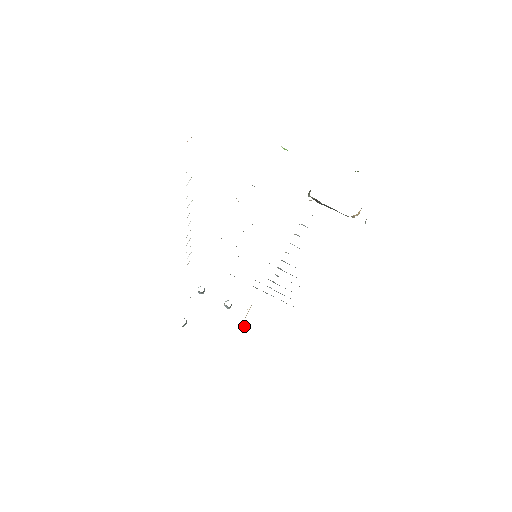
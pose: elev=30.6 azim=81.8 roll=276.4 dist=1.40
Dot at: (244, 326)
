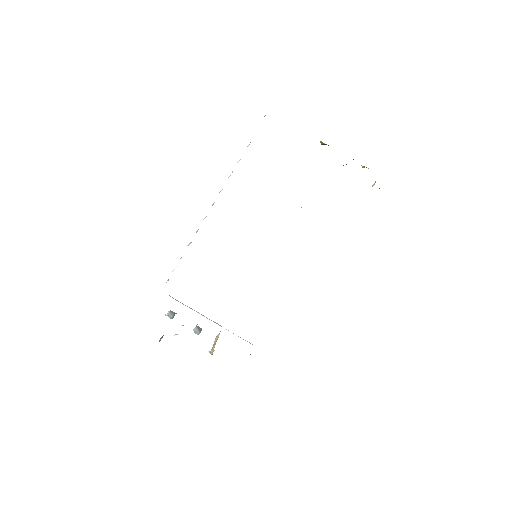
Dot at: (211, 354)
